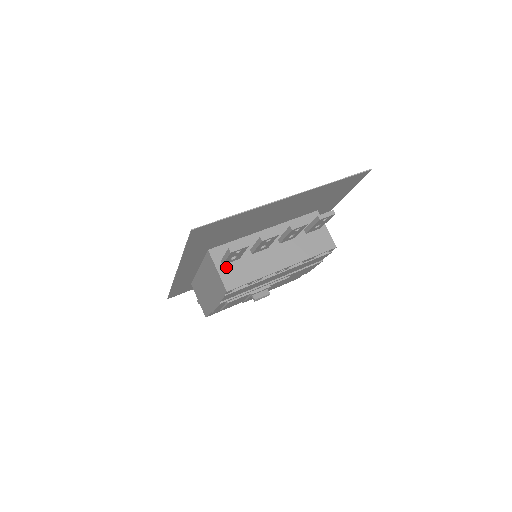
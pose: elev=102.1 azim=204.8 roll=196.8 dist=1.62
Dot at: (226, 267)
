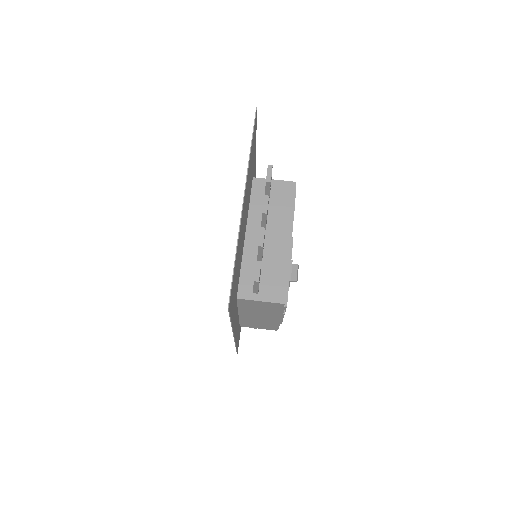
Dot at: (262, 292)
